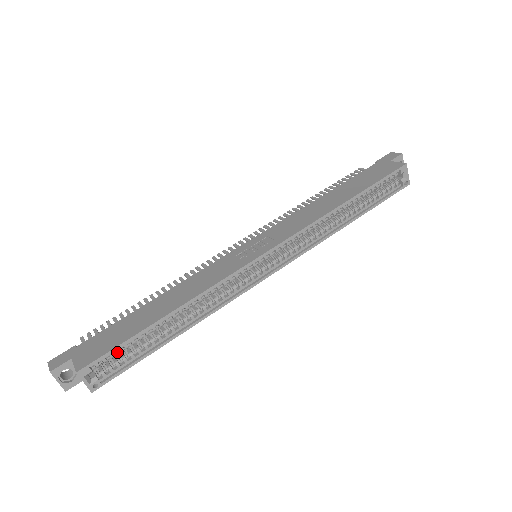
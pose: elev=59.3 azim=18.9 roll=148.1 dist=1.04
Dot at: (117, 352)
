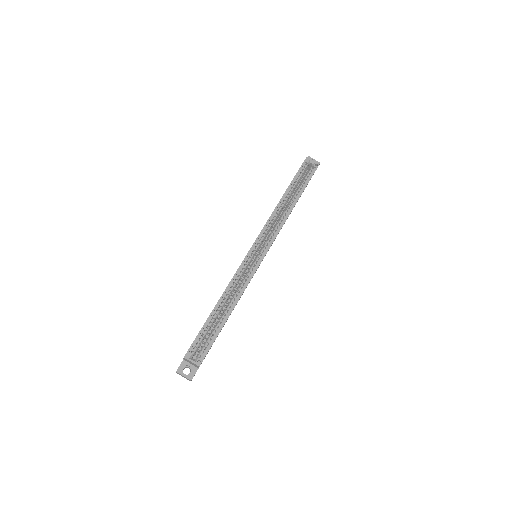
Dot at: (201, 339)
